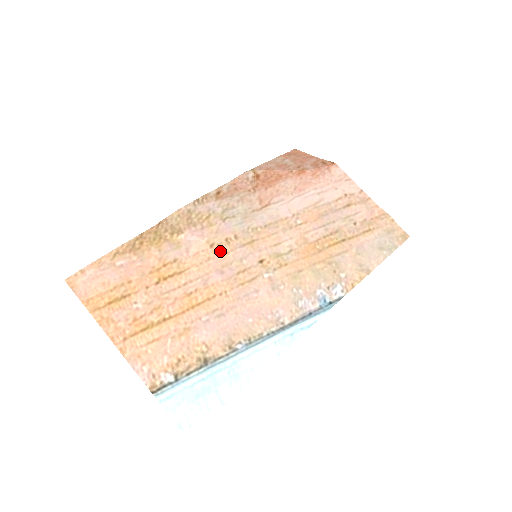
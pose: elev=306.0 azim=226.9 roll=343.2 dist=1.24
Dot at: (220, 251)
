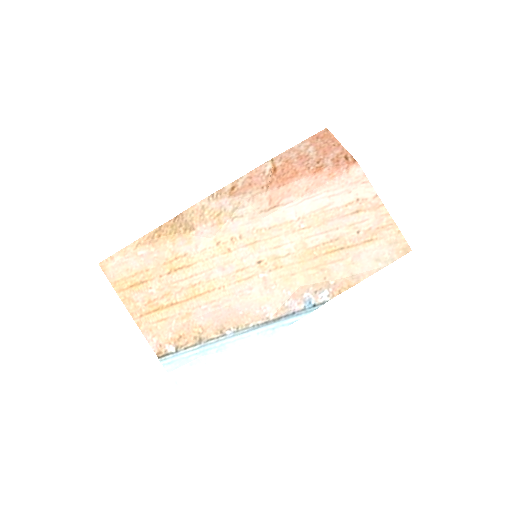
Dot at: (224, 249)
